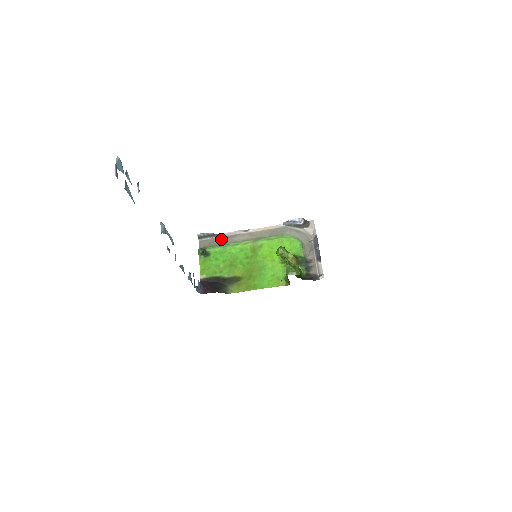
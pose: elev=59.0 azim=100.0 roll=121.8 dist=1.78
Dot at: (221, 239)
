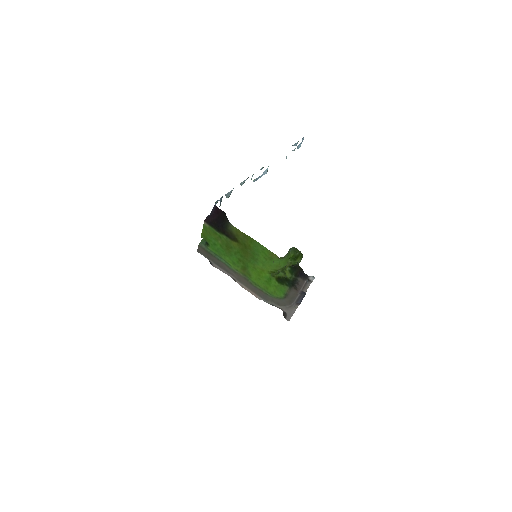
Dot at: (216, 261)
